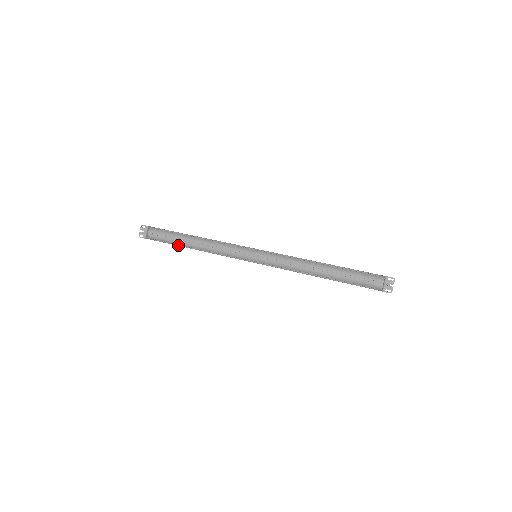
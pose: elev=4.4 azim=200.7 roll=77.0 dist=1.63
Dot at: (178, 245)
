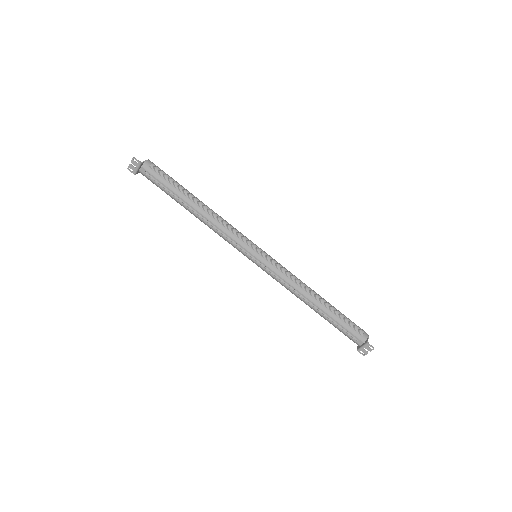
Dot at: (173, 198)
